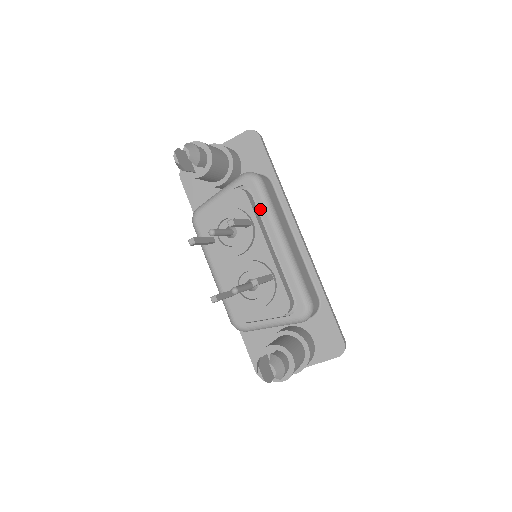
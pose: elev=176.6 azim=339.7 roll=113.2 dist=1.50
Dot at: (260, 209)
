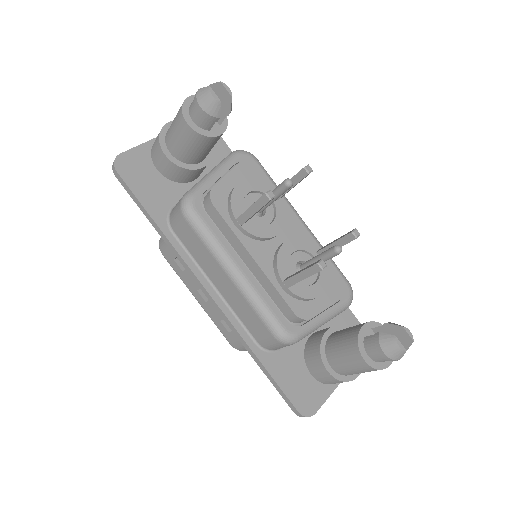
Dot at: occluded
